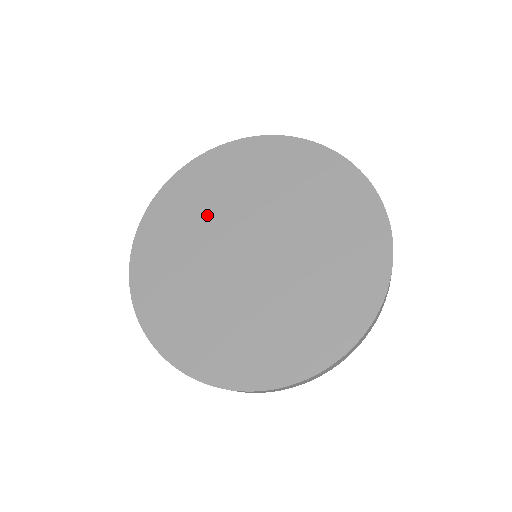
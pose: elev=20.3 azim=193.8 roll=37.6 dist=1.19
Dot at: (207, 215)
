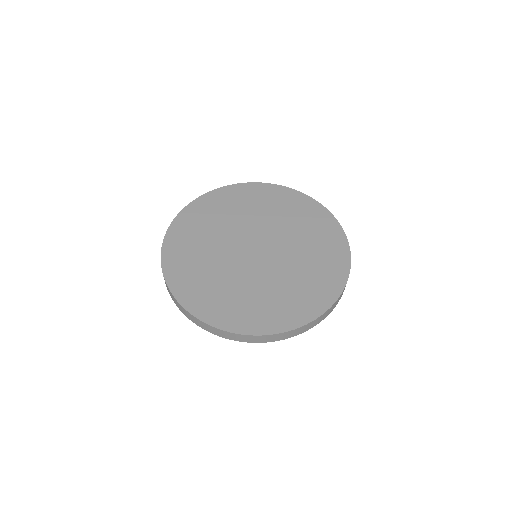
Dot at: (257, 214)
